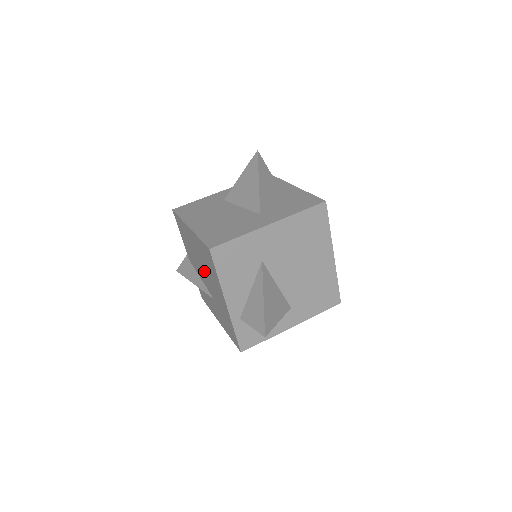
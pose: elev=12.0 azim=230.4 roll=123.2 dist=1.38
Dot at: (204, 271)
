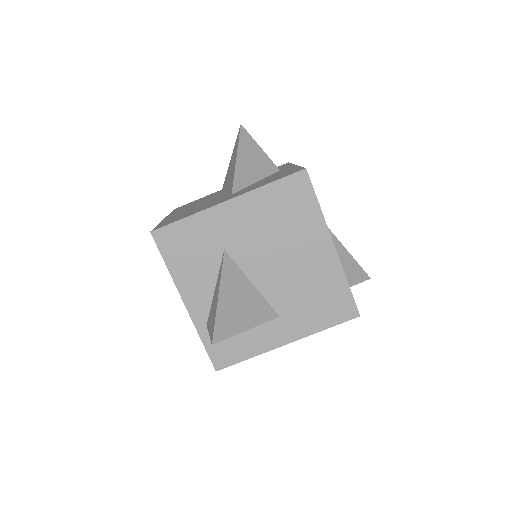
Dot at: occluded
